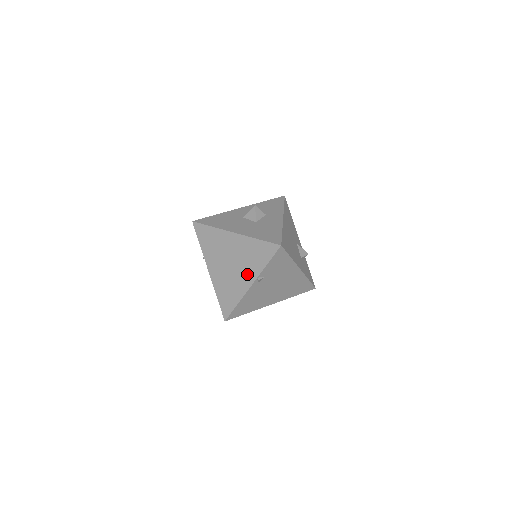
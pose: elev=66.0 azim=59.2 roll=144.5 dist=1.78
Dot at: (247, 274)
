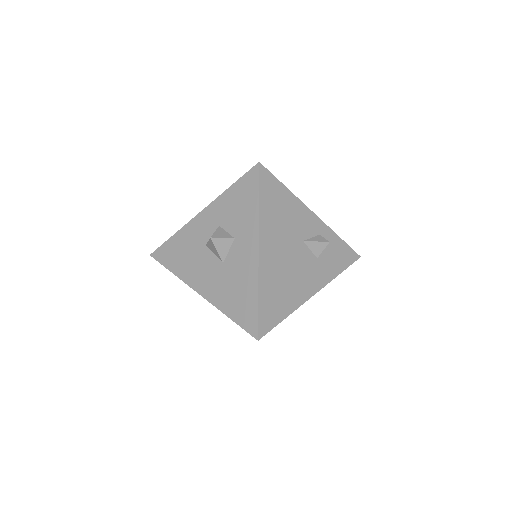
Dot at: occluded
